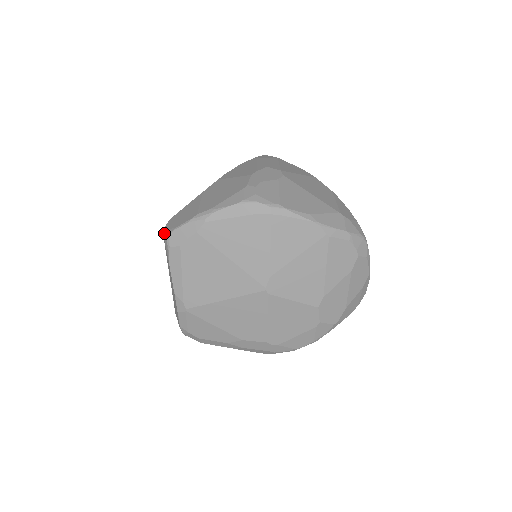
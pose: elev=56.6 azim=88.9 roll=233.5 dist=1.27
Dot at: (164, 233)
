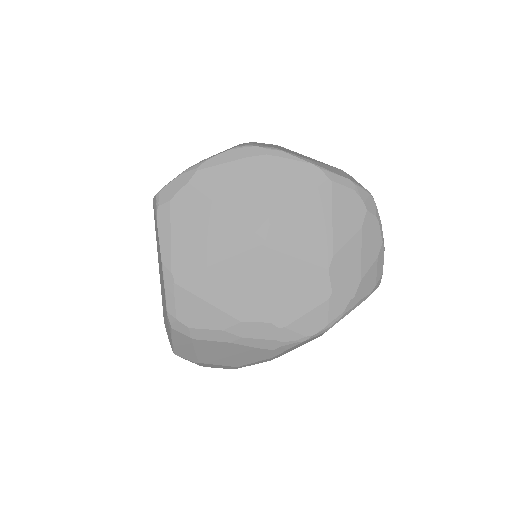
Dot at: (154, 197)
